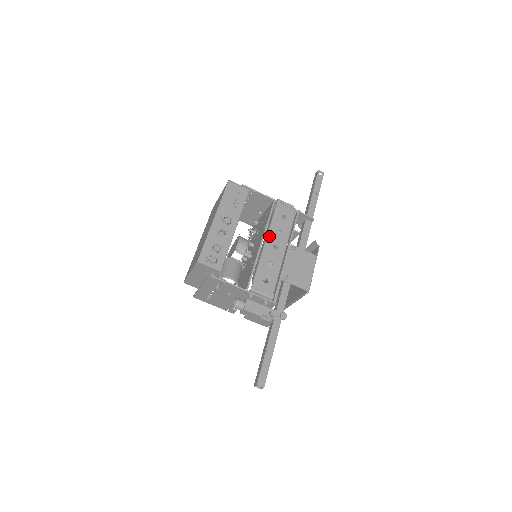
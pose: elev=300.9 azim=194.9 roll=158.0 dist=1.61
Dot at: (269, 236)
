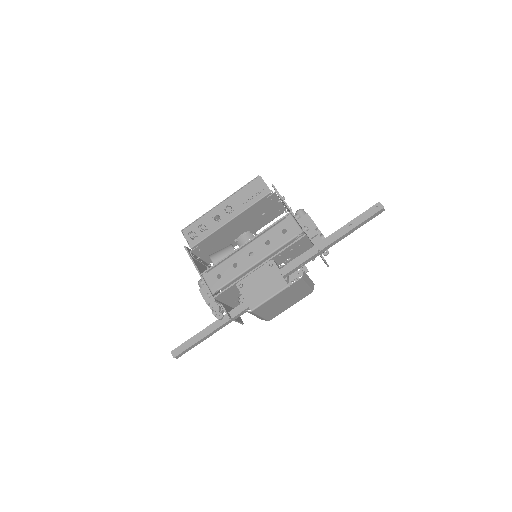
Dot at: (254, 241)
